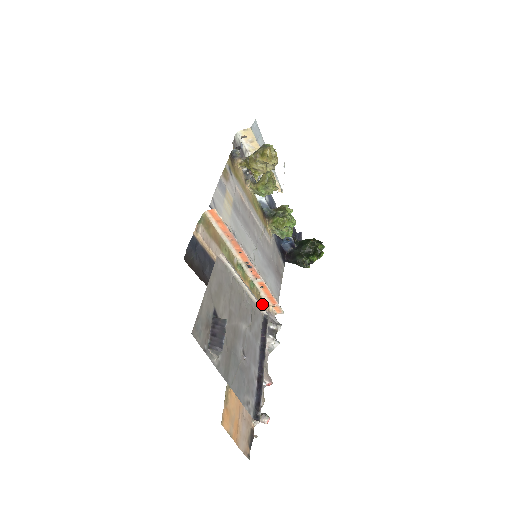
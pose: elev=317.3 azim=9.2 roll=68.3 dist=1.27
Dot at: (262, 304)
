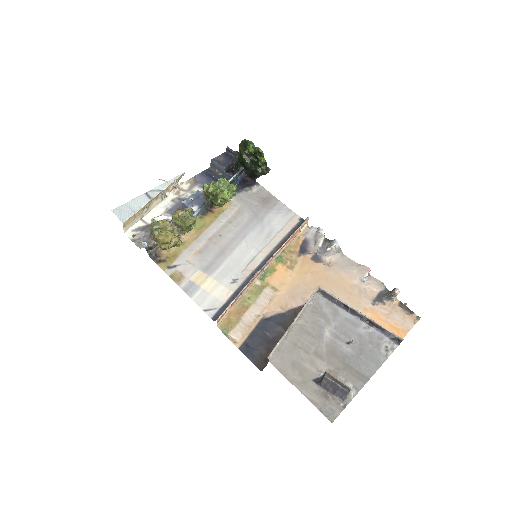
Dot at: (296, 245)
